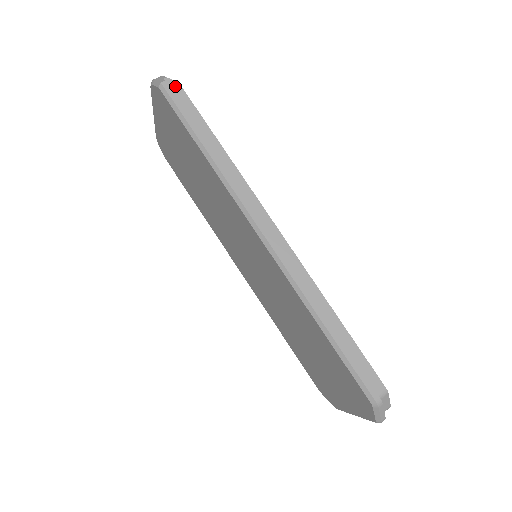
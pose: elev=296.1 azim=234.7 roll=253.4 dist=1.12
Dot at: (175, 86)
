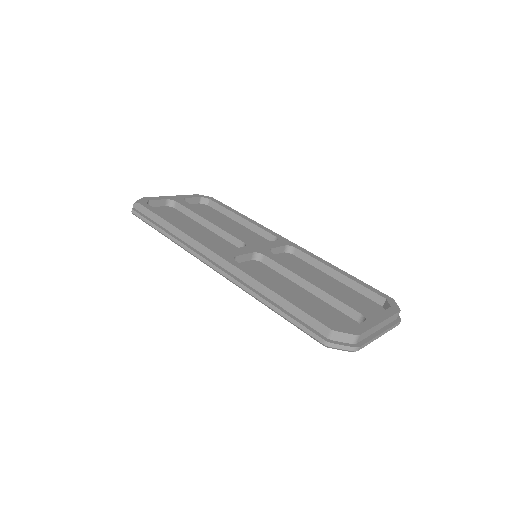
Dot at: (138, 206)
